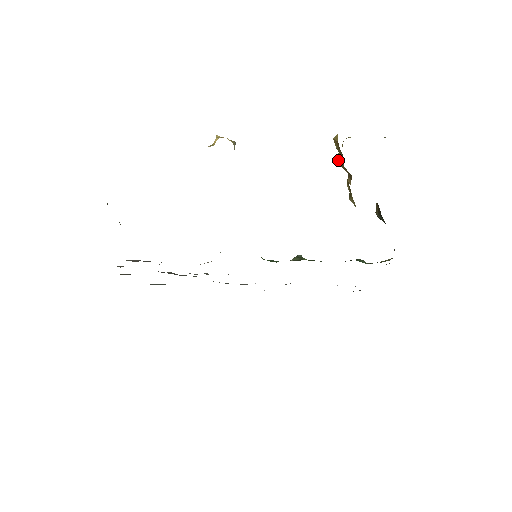
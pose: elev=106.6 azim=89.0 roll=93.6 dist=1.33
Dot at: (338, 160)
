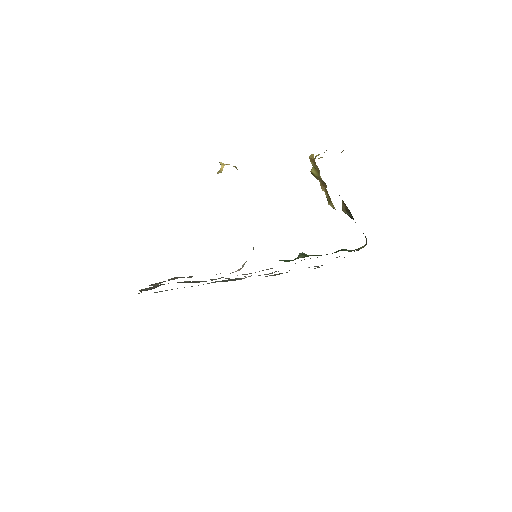
Dot at: (313, 173)
